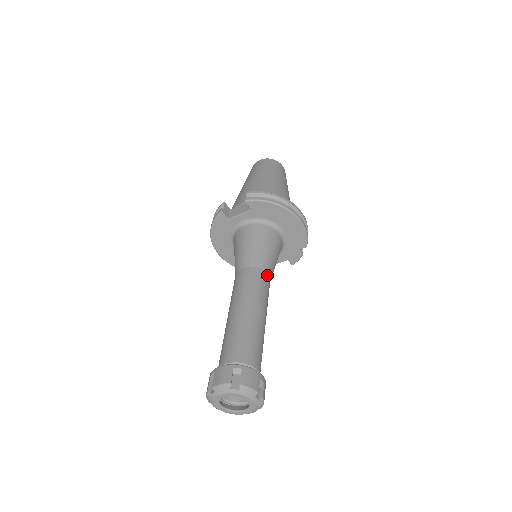
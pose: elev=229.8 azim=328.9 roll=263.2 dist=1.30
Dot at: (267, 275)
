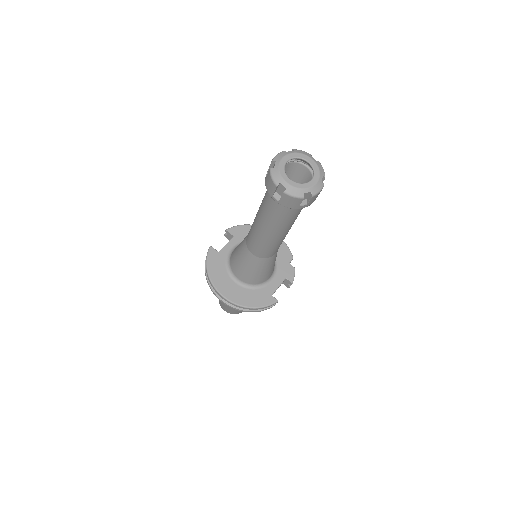
Dot at: occluded
